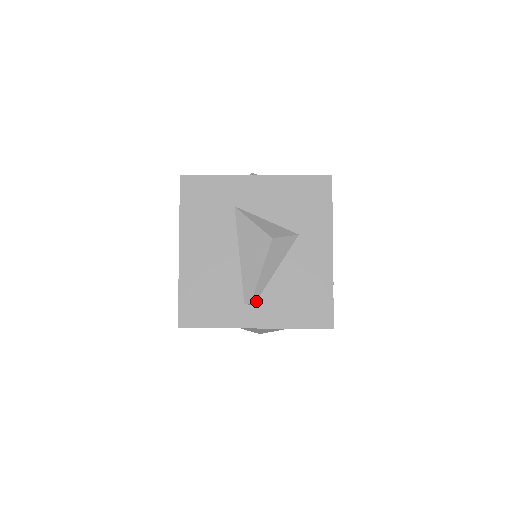
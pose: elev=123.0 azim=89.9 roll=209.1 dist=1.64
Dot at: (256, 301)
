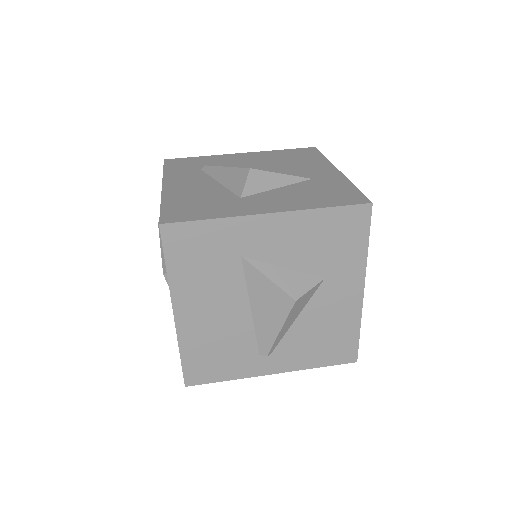
Dot at: (273, 351)
